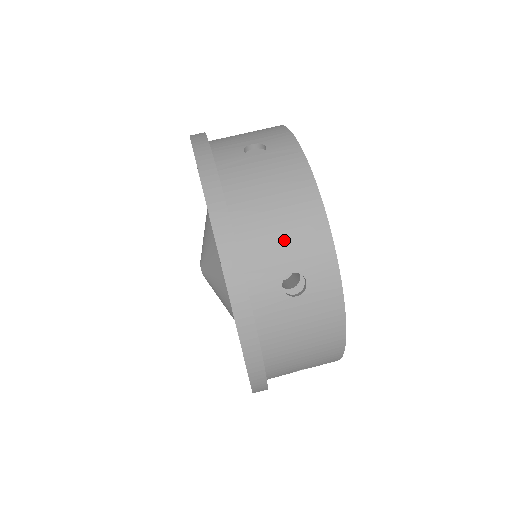
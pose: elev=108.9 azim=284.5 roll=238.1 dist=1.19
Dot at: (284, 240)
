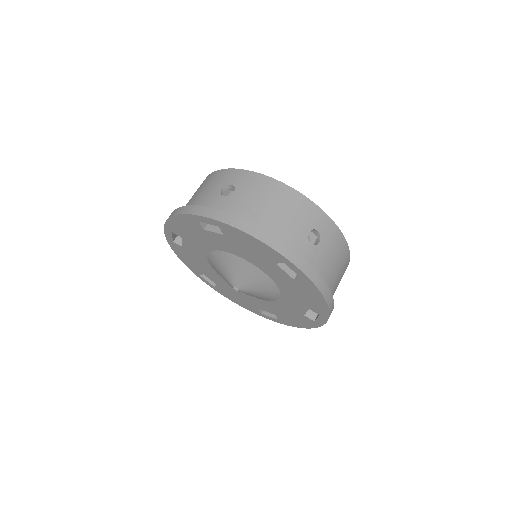
Dot at: (208, 189)
